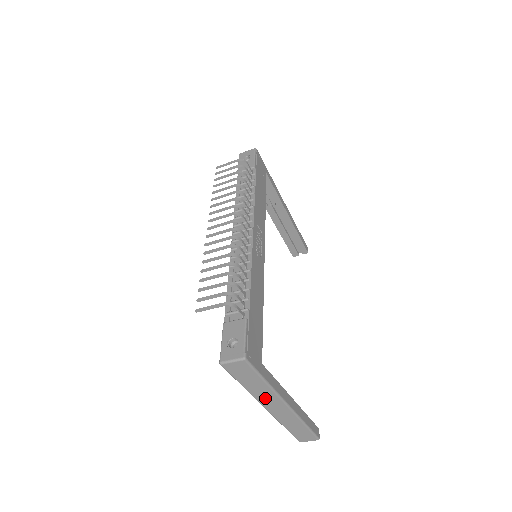
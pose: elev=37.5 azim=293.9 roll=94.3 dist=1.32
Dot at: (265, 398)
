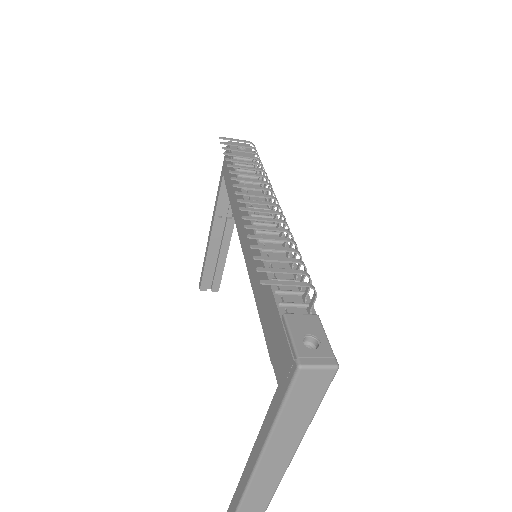
Dot at: (281, 444)
